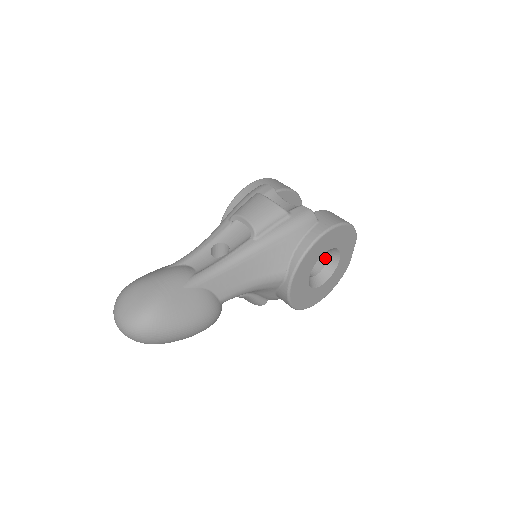
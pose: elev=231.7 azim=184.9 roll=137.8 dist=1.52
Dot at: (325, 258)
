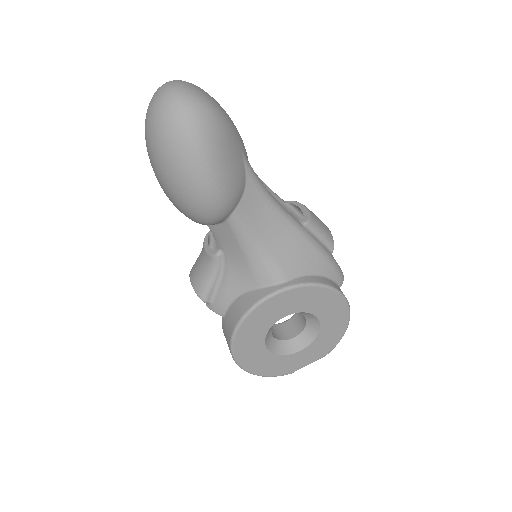
Dot at: (291, 335)
